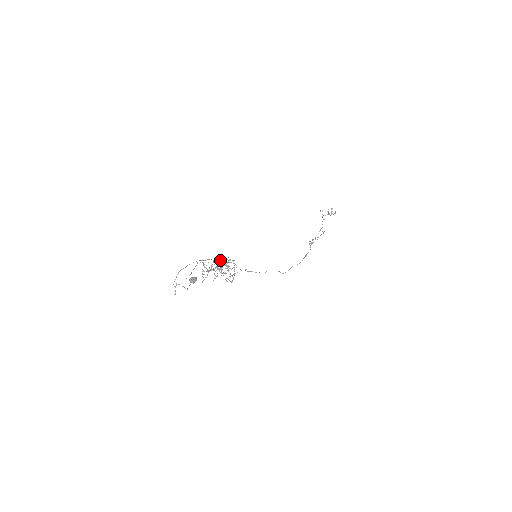
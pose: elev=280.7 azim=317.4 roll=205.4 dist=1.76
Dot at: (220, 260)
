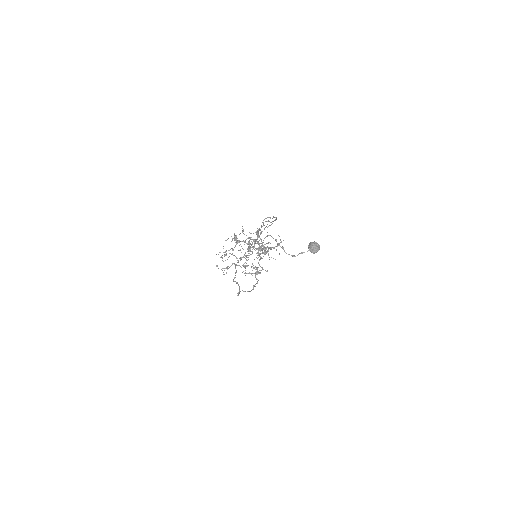
Dot at: occluded
